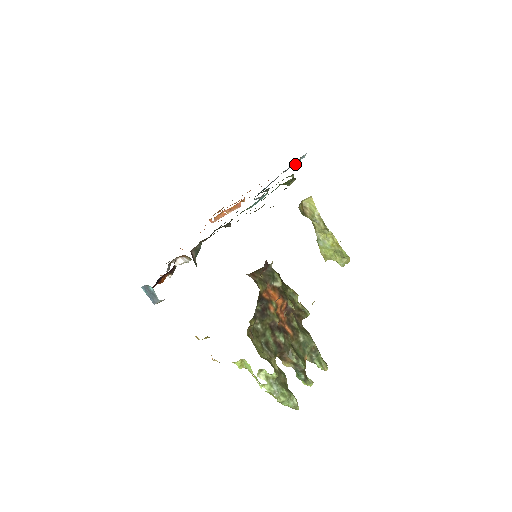
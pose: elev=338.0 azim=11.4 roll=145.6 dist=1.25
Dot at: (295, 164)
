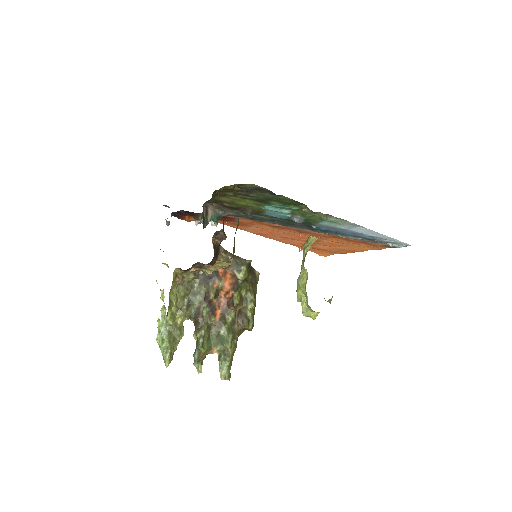
Dot at: (382, 243)
